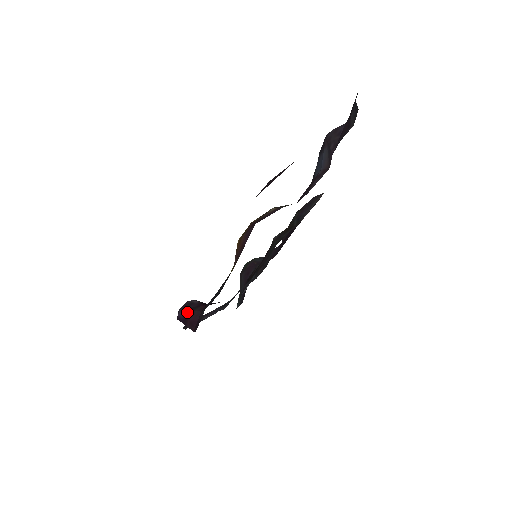
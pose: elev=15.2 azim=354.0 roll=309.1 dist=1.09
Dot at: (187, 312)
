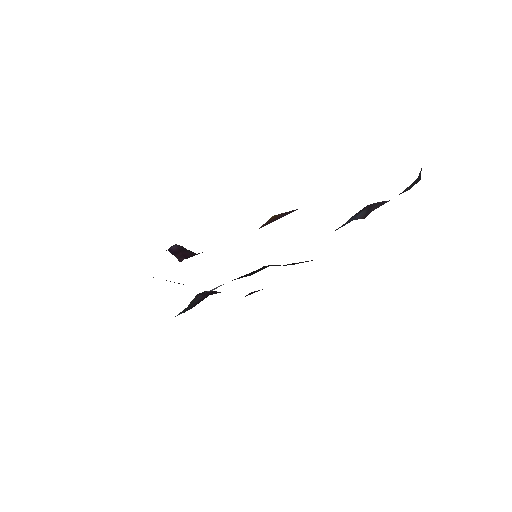
Dot at: (182, 248)
